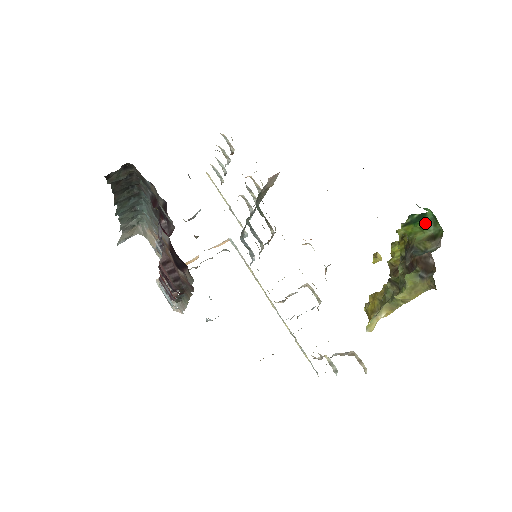
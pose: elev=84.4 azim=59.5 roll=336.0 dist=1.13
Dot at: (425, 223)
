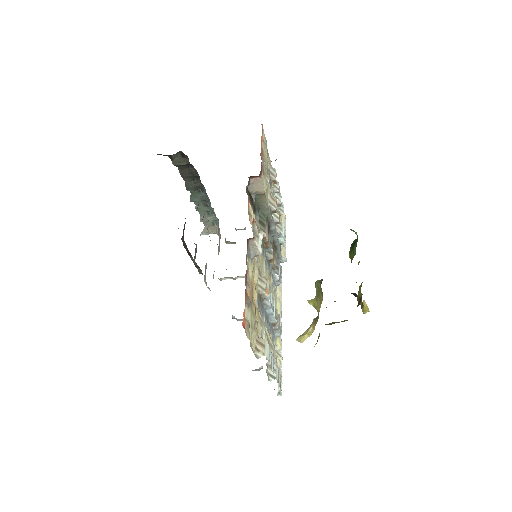
Dot at: (355, 246)
